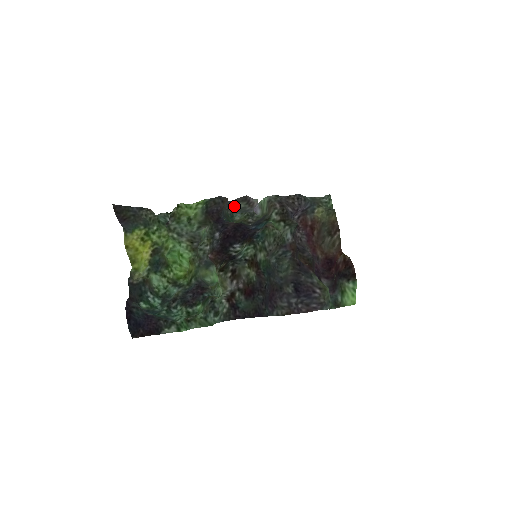
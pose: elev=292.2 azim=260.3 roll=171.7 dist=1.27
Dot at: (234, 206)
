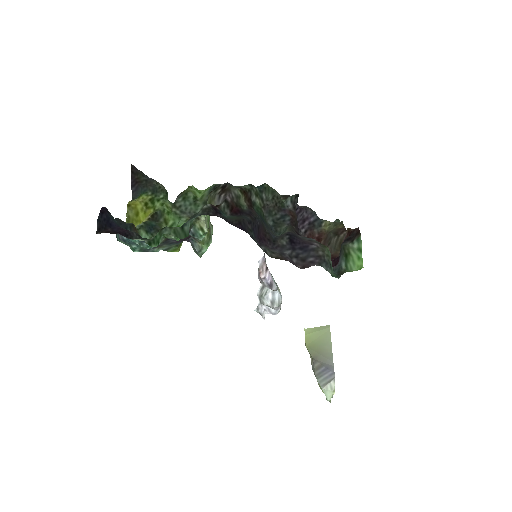
Dot at: occluded
